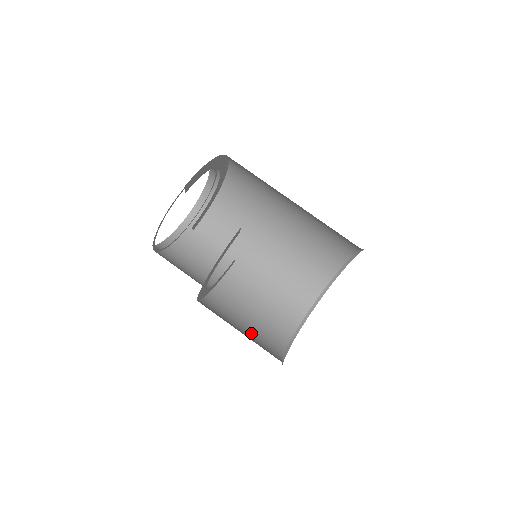
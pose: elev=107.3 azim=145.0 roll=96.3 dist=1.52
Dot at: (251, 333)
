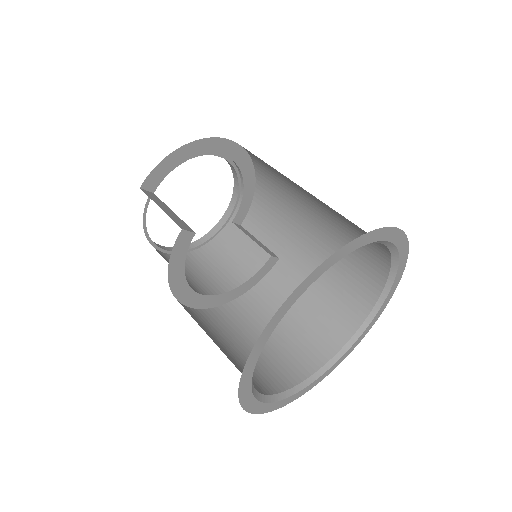
Dot at: (268, 349)
